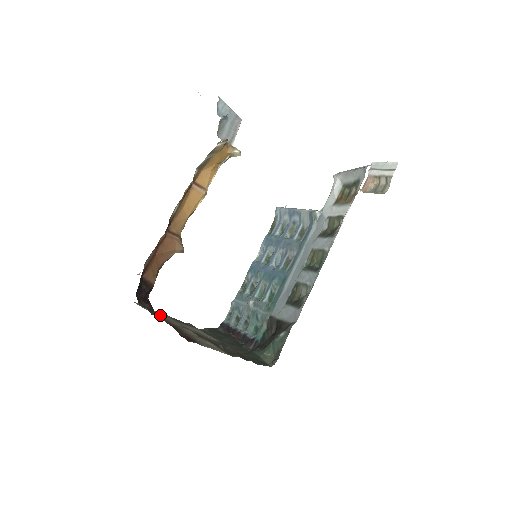
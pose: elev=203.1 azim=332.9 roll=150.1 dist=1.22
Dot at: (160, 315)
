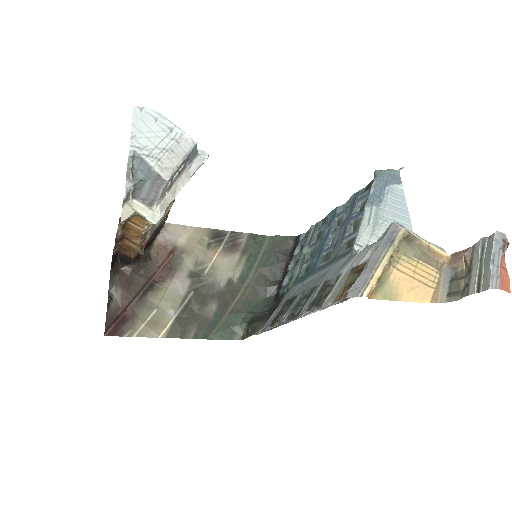
Dot at: (186, 244)
